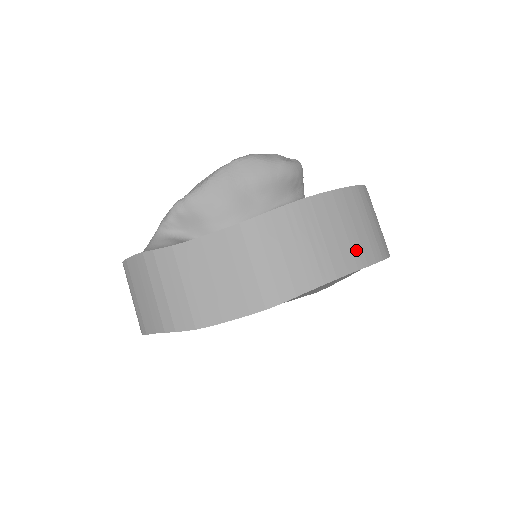
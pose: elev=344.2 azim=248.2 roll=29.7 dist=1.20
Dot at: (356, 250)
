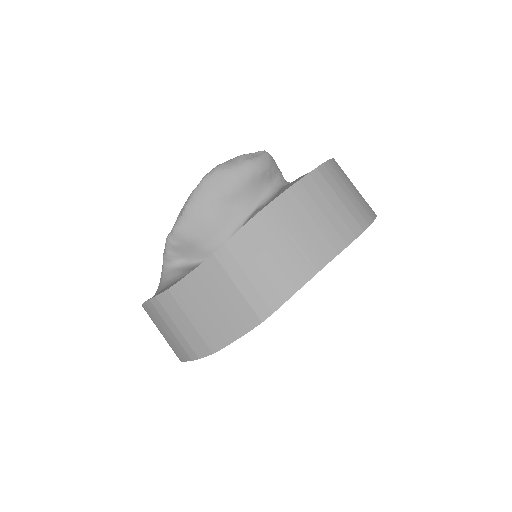
Dot at: (331, 236)
